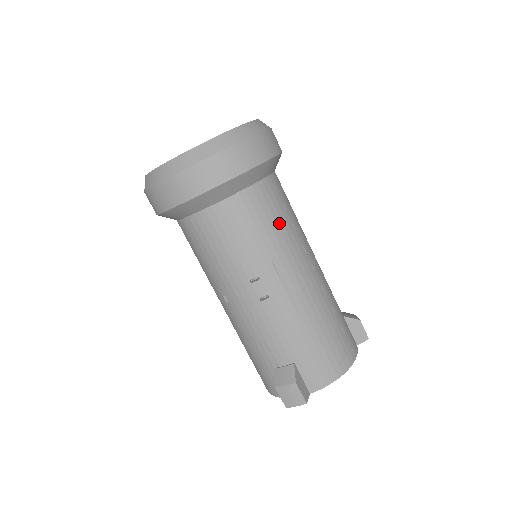
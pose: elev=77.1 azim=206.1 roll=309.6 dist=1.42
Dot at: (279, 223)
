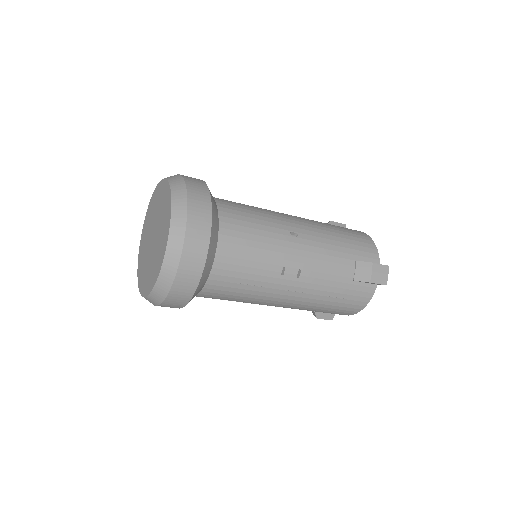
Dot at: (239, 295)
